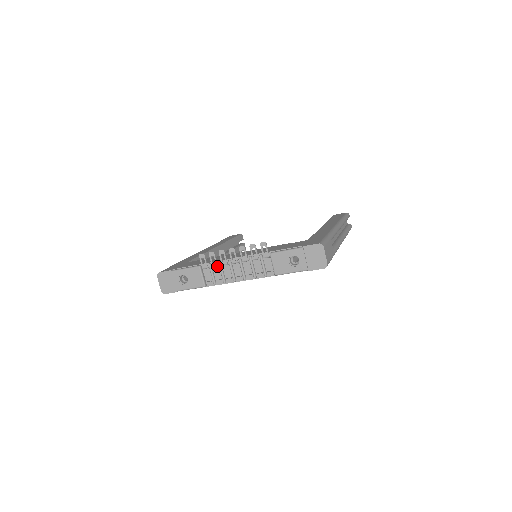
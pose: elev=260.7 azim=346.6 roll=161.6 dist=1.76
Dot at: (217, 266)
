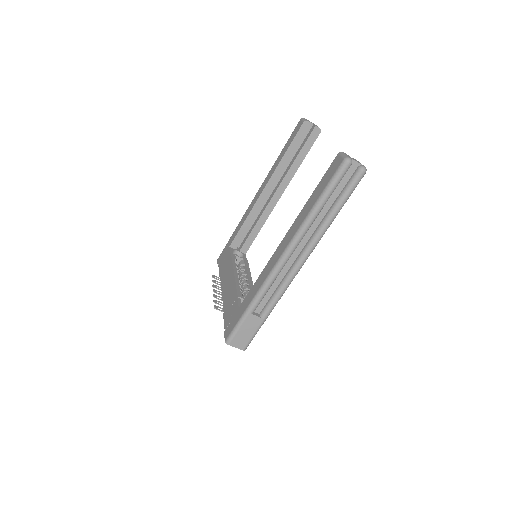
Dot at: occluded
